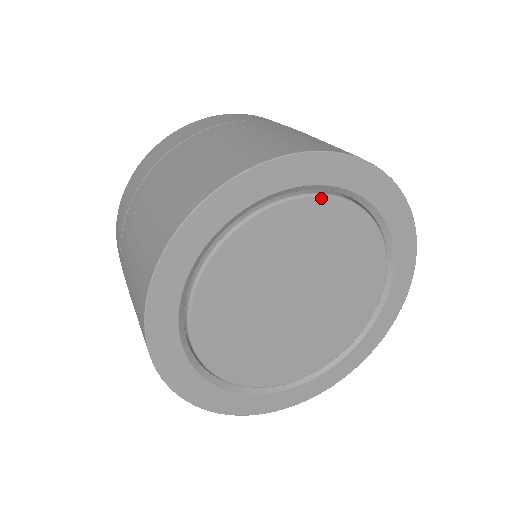
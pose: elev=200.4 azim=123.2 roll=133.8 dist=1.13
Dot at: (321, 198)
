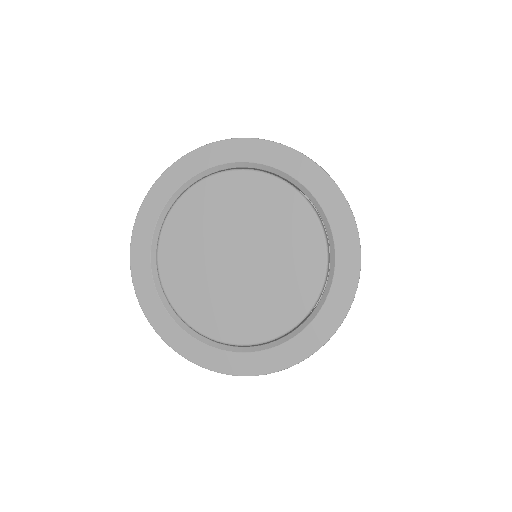
Dot at: (224, 173)
